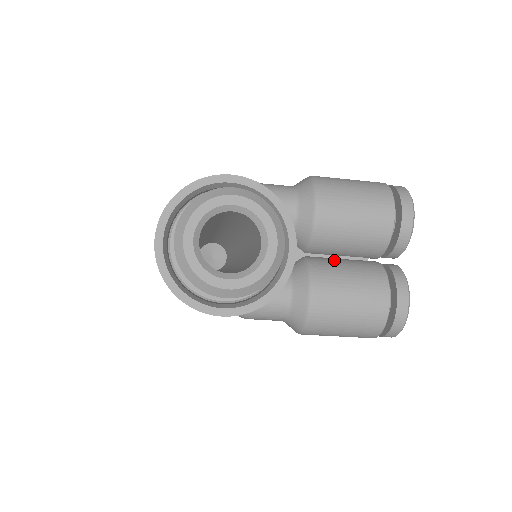
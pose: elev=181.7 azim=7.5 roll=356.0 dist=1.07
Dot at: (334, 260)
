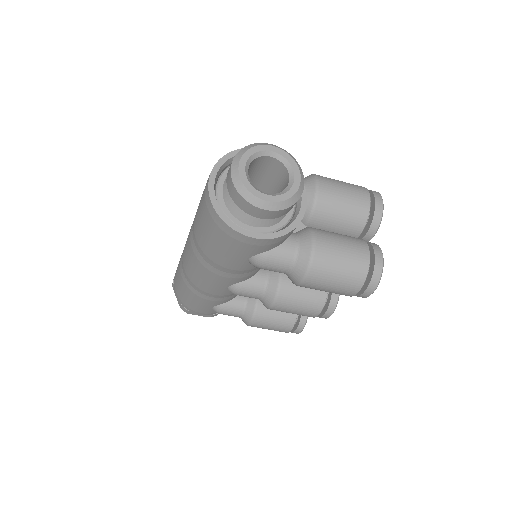
Dot at: occluded
